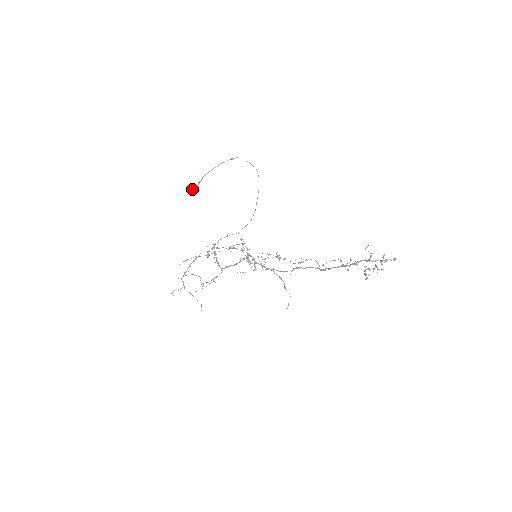
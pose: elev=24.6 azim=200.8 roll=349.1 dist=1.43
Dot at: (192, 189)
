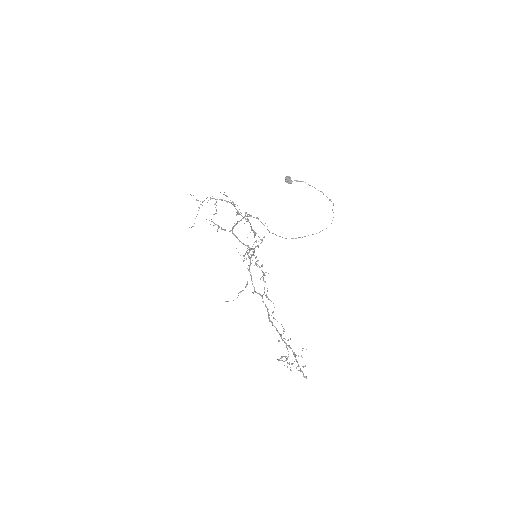
Dot at: (289, 177)
